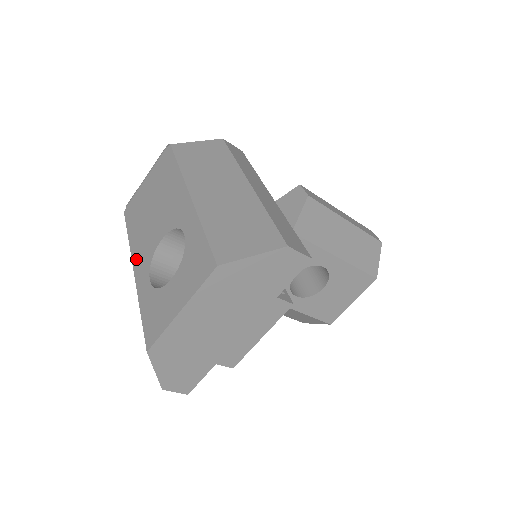
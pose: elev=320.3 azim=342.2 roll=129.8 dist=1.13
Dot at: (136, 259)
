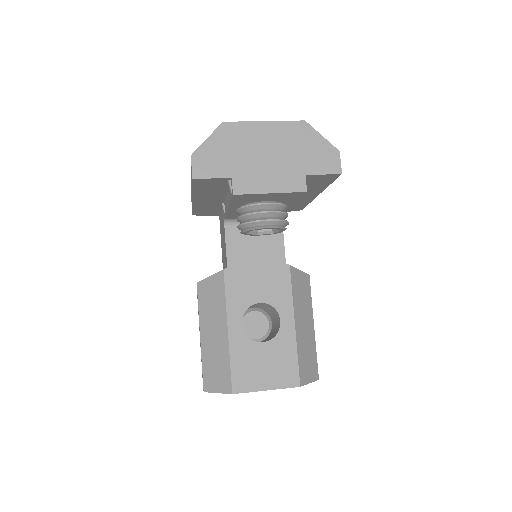
Dot at: occluded
